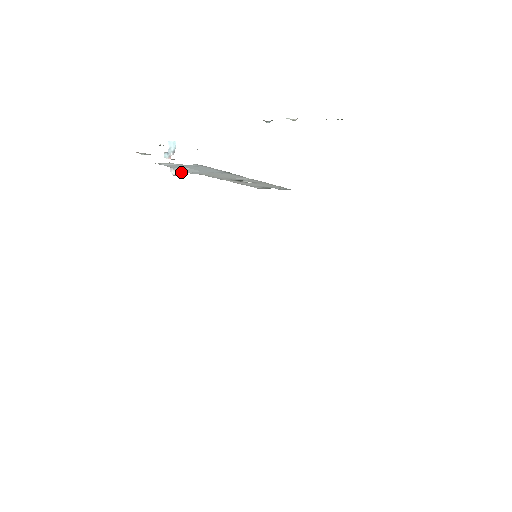
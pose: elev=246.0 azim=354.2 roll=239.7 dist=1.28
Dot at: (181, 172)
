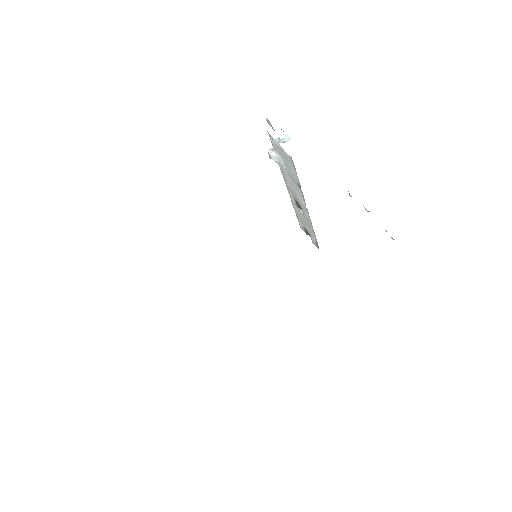
Dot at: (275, 156)
